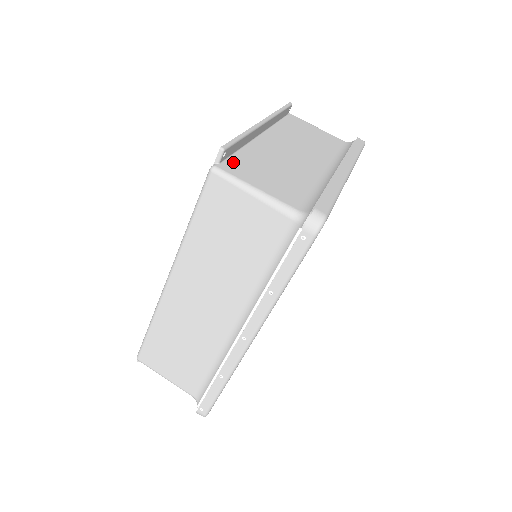
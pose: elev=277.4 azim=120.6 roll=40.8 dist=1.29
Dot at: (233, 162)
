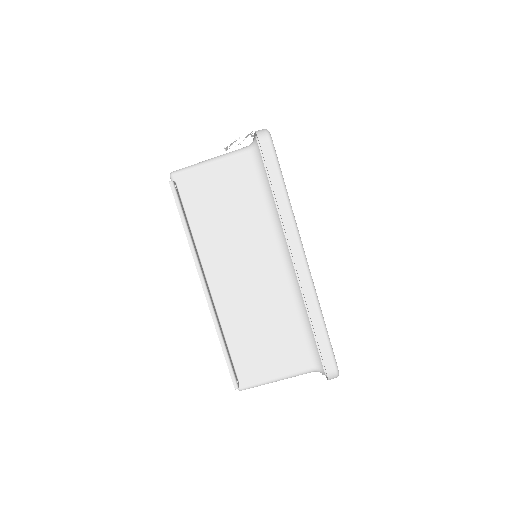
Dot at: (240, 367)
